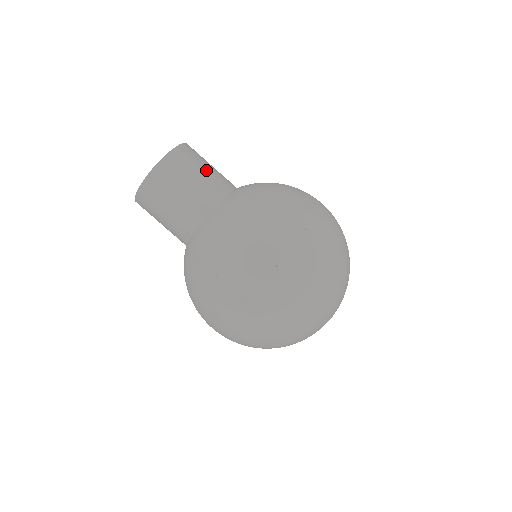
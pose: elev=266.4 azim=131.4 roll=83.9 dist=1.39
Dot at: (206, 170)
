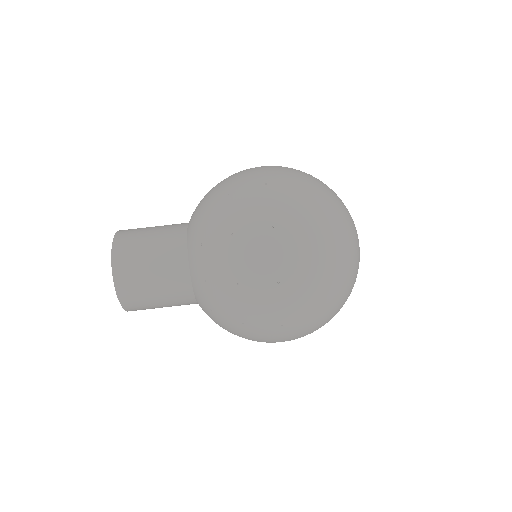
Dot at: (153, 230)
